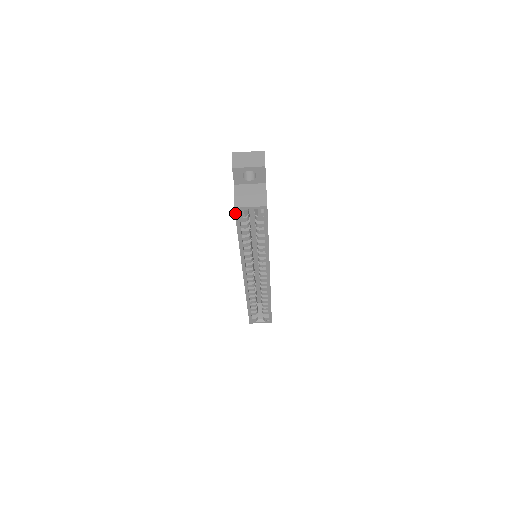
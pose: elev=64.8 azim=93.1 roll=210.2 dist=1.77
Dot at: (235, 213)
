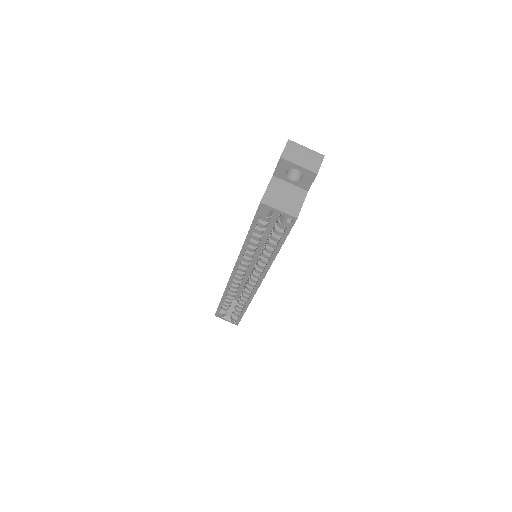
Dot at: (258, 208)
